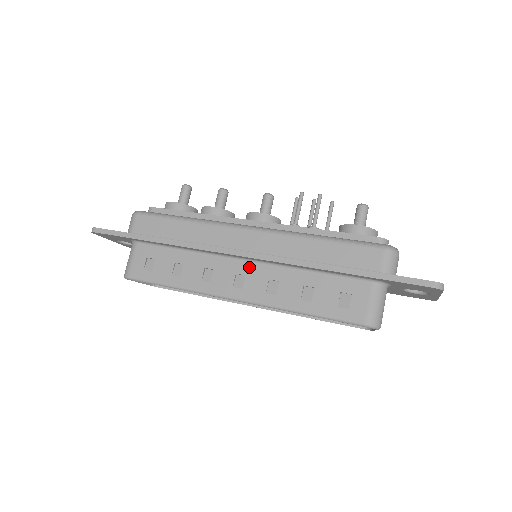
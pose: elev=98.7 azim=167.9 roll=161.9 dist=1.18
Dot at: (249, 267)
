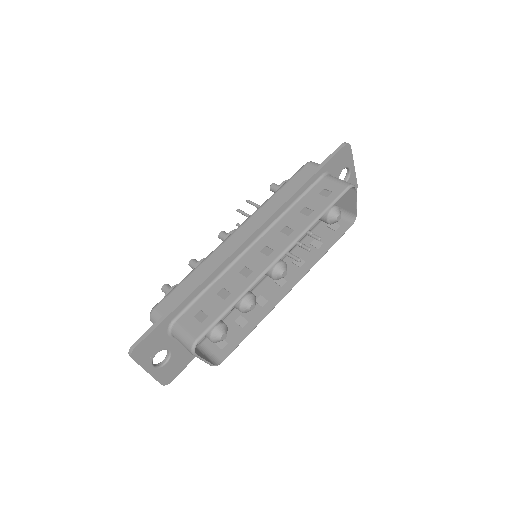
Dot at: (262, 241)
